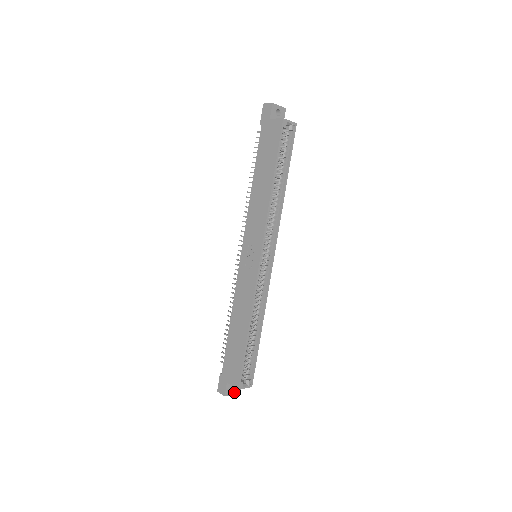
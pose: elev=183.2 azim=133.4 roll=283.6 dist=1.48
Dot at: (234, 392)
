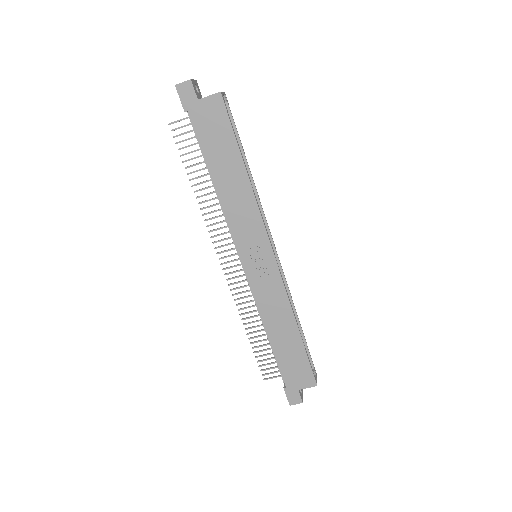
Dot at: (302, 393)
